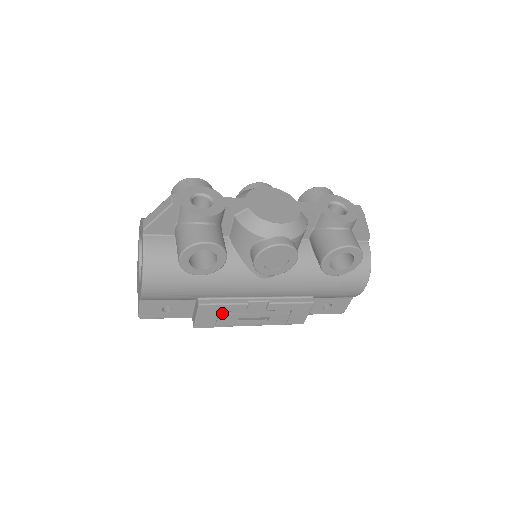
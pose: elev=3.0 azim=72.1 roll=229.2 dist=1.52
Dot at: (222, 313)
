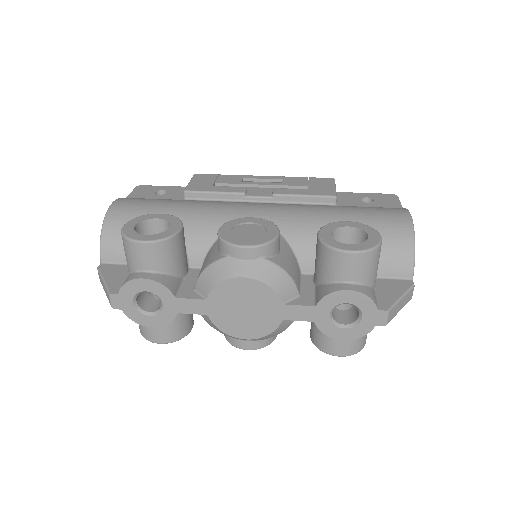
Dot at: occluded
